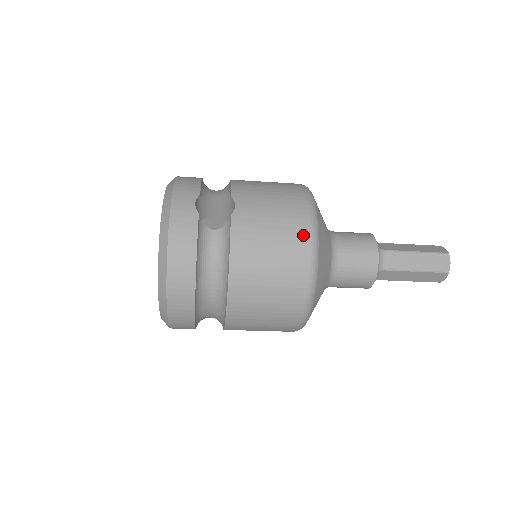
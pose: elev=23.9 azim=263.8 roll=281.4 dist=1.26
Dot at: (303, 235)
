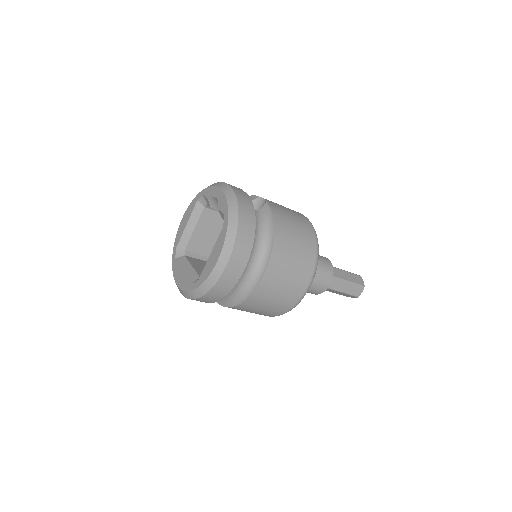
Dot at: (308, 223)
